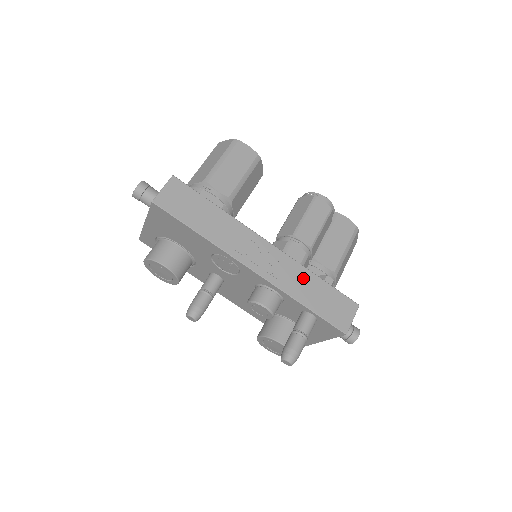
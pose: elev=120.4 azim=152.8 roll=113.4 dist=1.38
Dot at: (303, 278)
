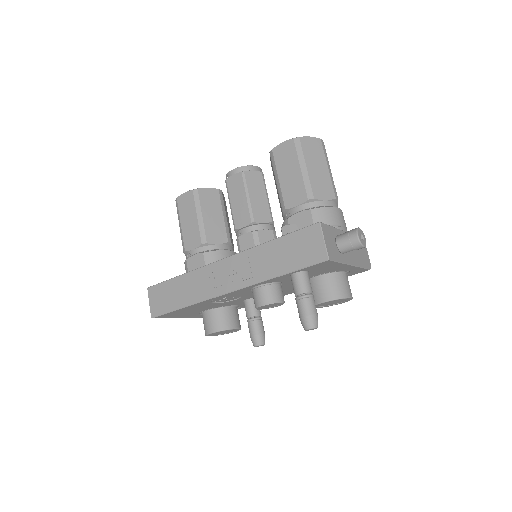
Dot at: (262, 256)
